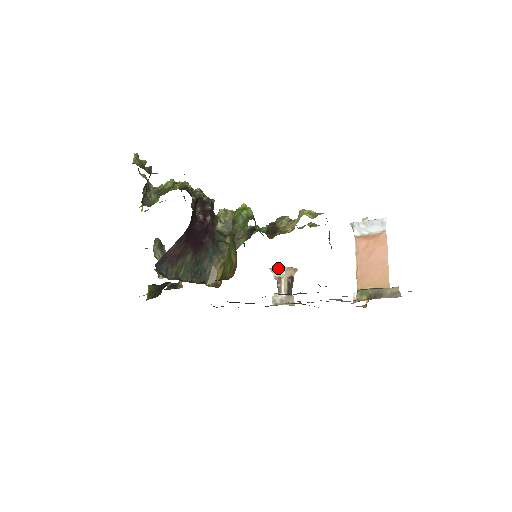
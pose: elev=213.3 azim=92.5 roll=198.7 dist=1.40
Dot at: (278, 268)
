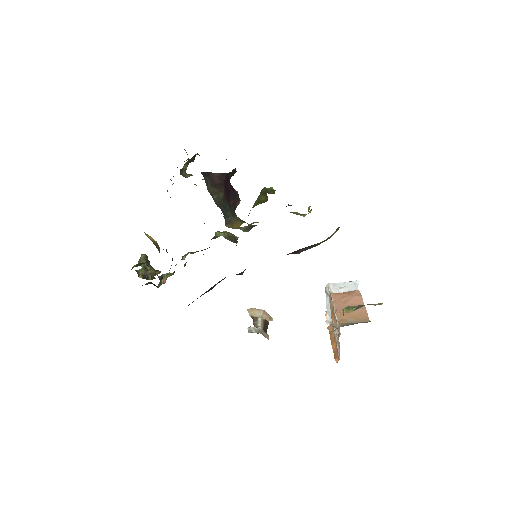
Dot at: (256, 309)
